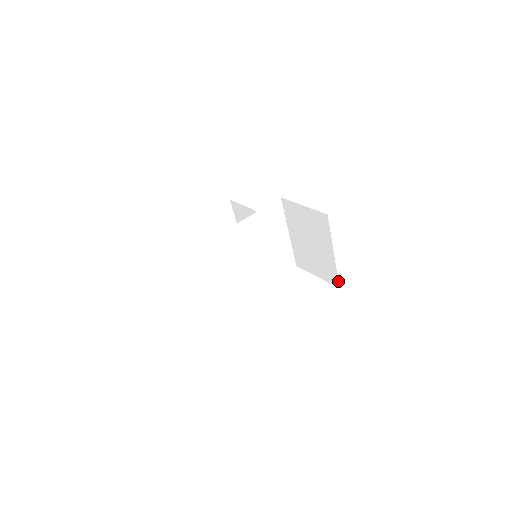
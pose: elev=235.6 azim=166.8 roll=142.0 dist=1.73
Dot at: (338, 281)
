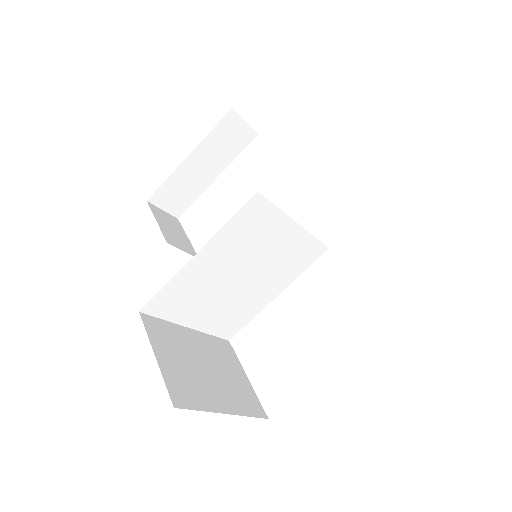
Dot at: occluded
